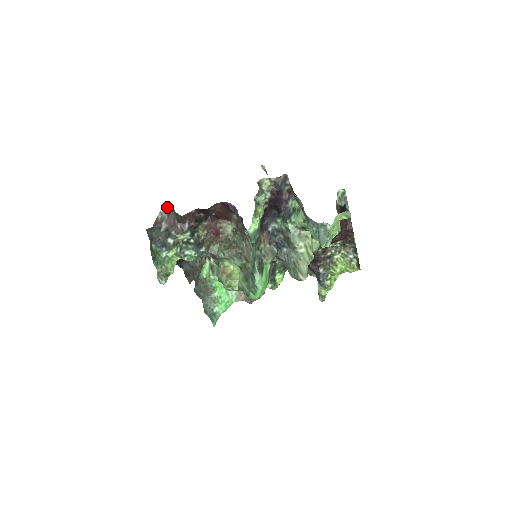
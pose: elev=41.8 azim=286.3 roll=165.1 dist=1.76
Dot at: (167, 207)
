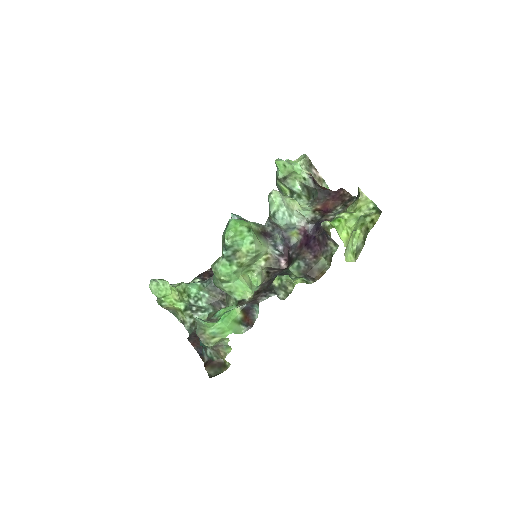
Dot at: occluded
